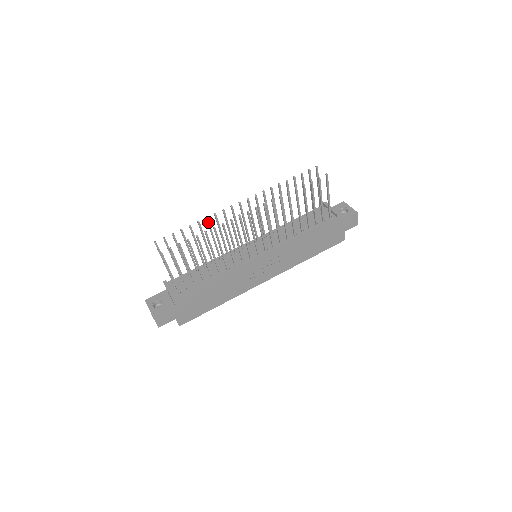
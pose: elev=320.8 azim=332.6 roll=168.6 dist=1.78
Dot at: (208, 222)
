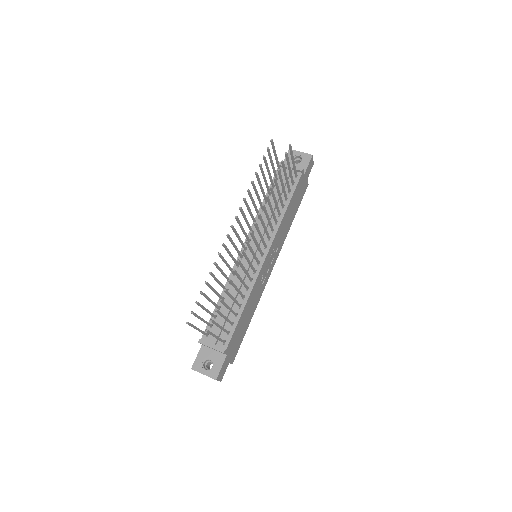
Dot at: (216, 265)
